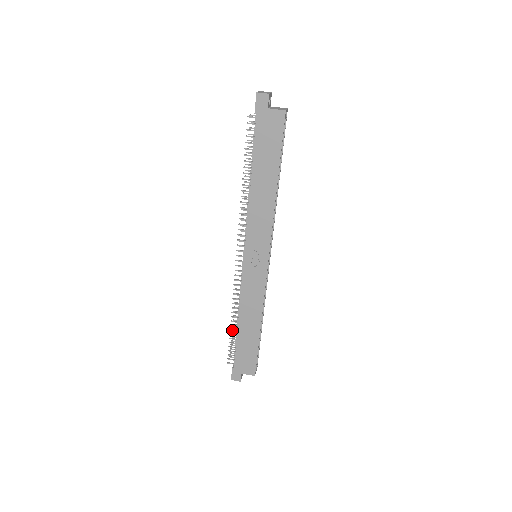
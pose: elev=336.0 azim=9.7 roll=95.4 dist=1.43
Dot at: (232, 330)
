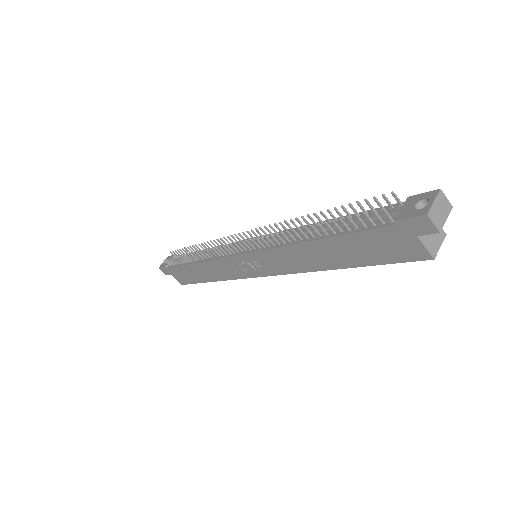
Dot at: (184, 258)
